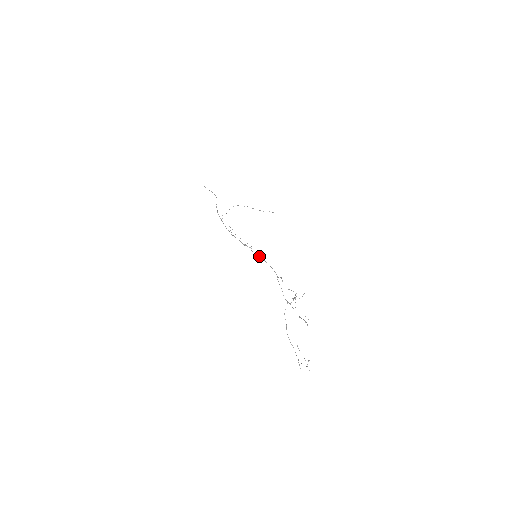
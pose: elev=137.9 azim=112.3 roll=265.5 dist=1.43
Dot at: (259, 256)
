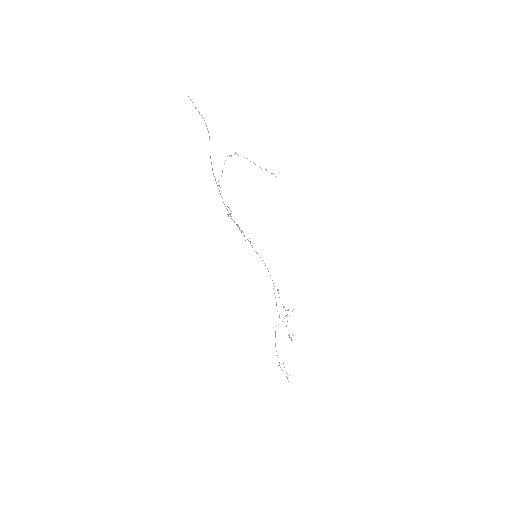
Dot at: occluded
